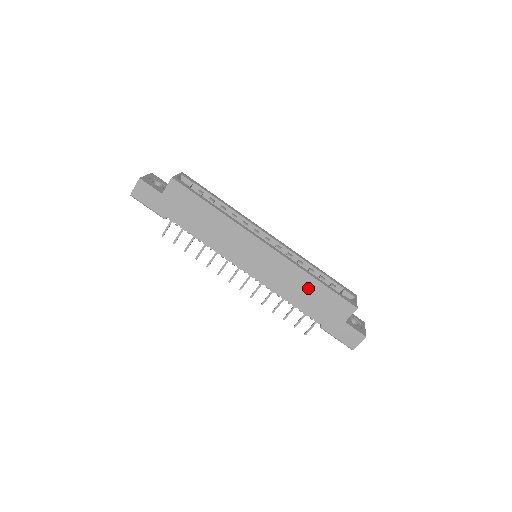
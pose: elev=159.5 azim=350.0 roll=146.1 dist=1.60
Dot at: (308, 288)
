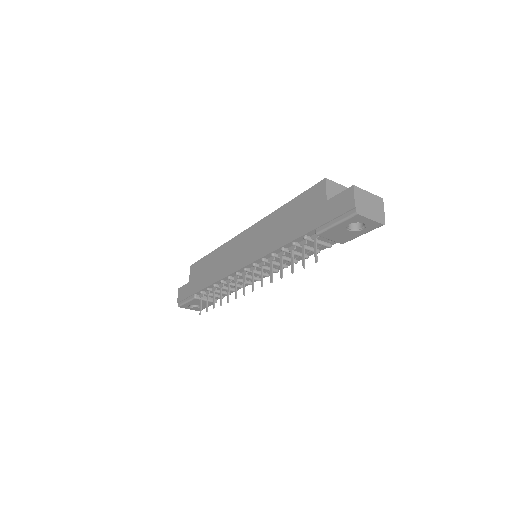
Dot at: (284, 219)
